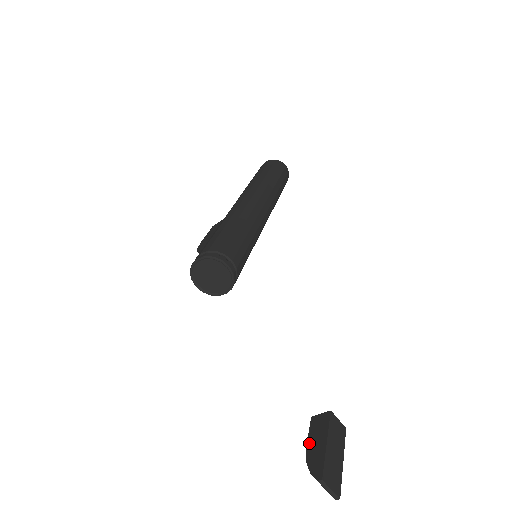
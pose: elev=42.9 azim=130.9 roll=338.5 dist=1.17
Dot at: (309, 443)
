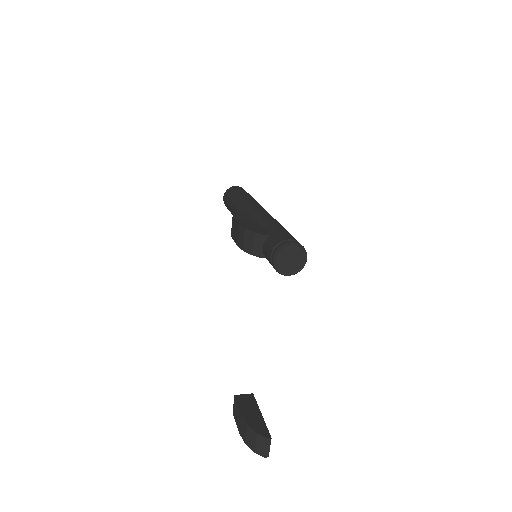
Dot at: (244, 413)
